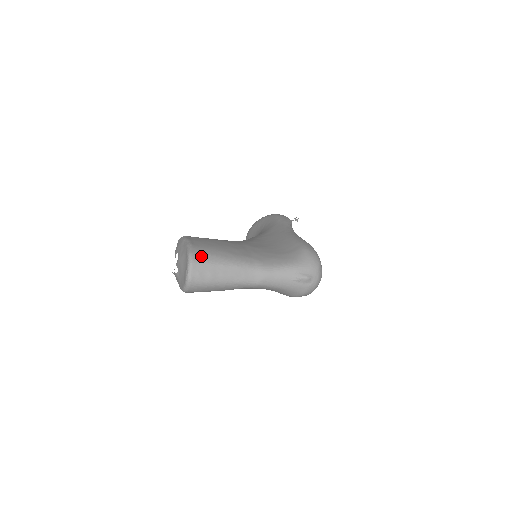
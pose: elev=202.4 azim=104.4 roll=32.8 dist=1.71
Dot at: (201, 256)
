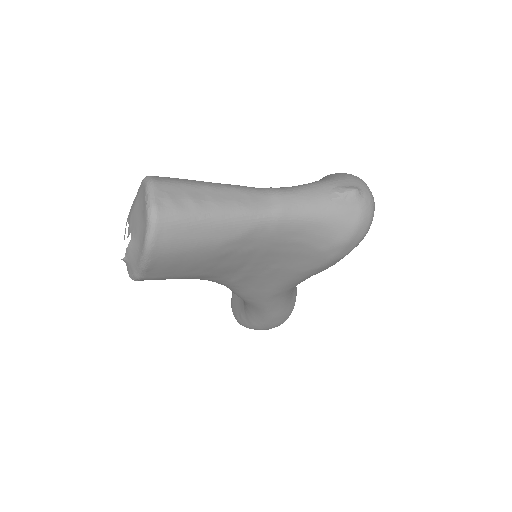
Dot at: (167, 178)
